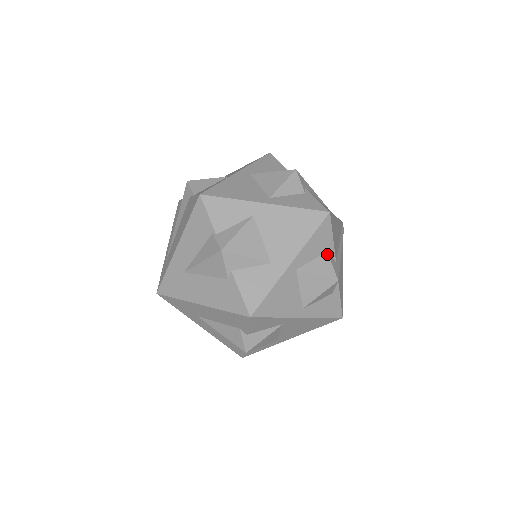
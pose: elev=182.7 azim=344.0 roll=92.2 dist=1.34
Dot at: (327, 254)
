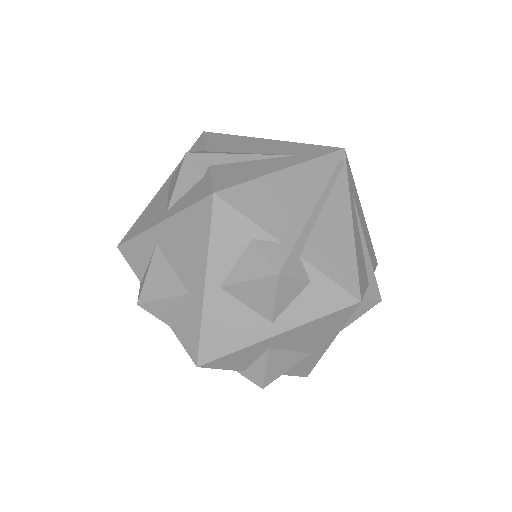
Dot at: (253, 243)
